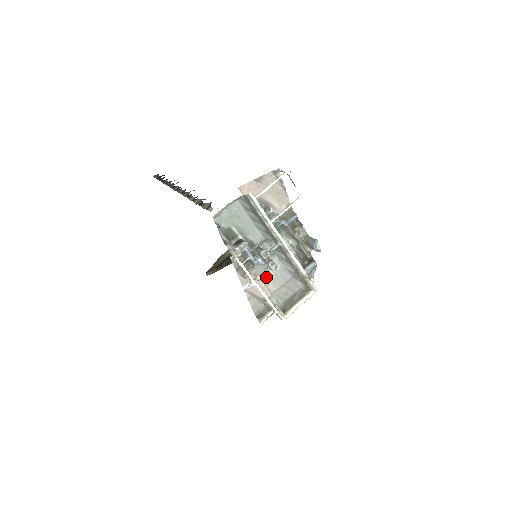
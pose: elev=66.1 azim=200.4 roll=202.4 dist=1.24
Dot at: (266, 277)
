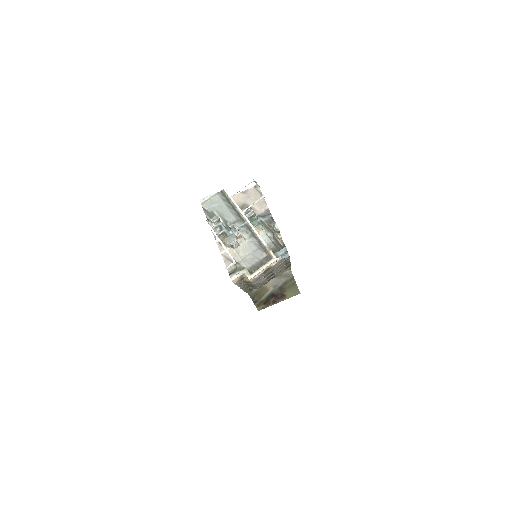
Dot at: (234, 243)
